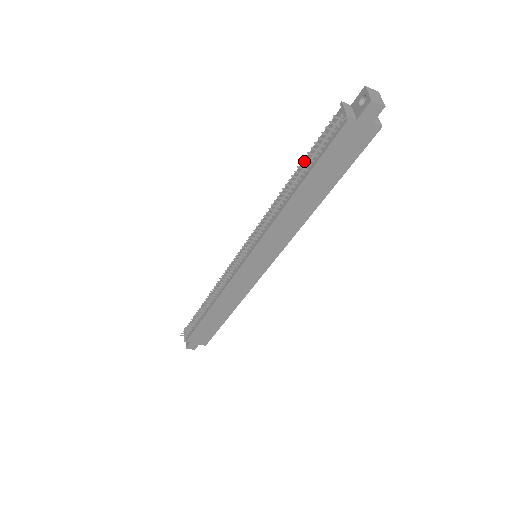
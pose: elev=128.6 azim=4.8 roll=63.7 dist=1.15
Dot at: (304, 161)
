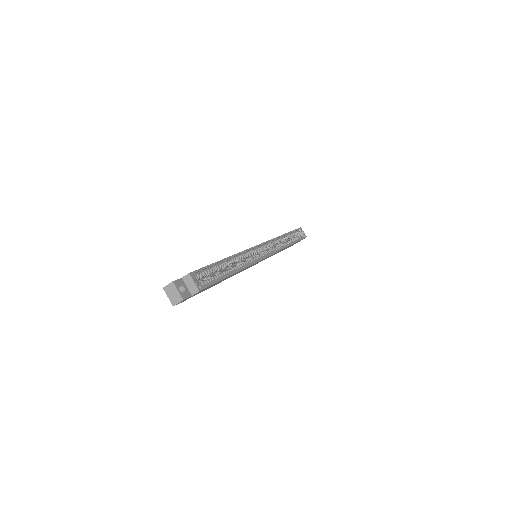
Dot at: occluded
